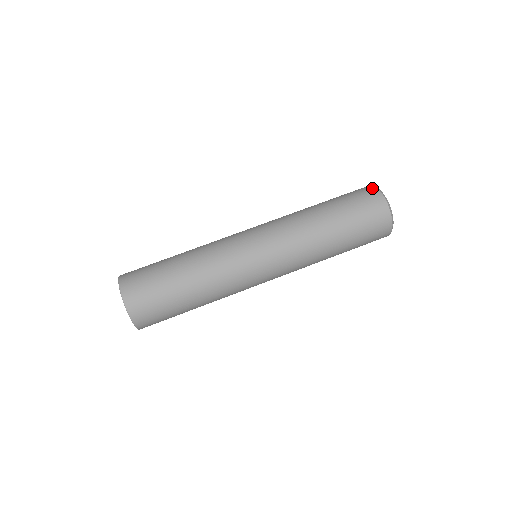
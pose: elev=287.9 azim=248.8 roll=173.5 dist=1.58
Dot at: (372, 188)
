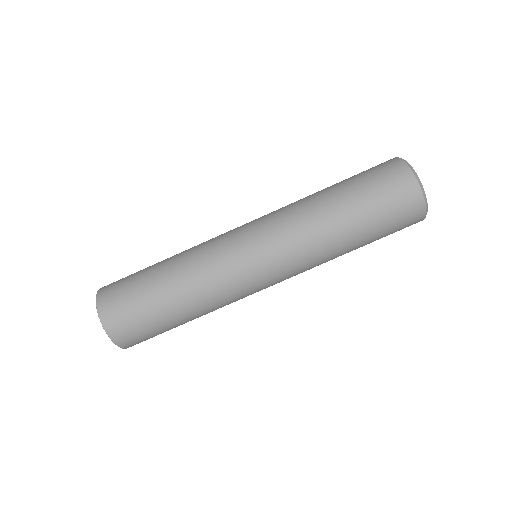
Dot at: (390, 159)
